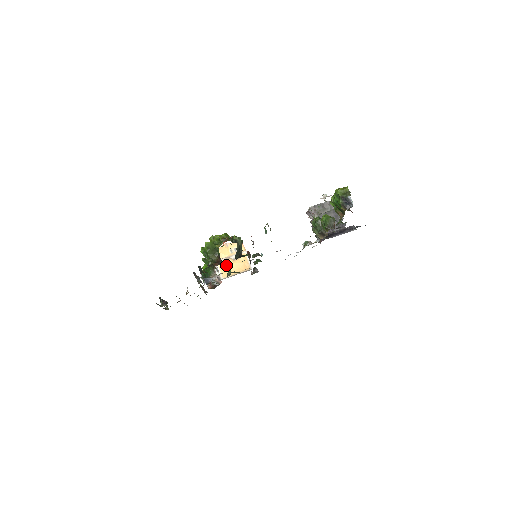
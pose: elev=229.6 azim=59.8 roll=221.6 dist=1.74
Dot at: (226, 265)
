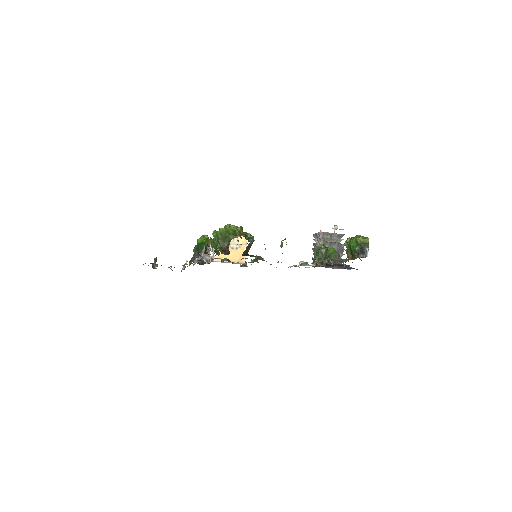
Dot at: occluded
